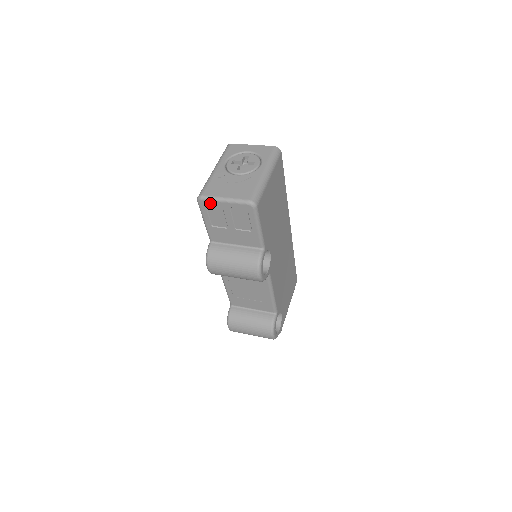
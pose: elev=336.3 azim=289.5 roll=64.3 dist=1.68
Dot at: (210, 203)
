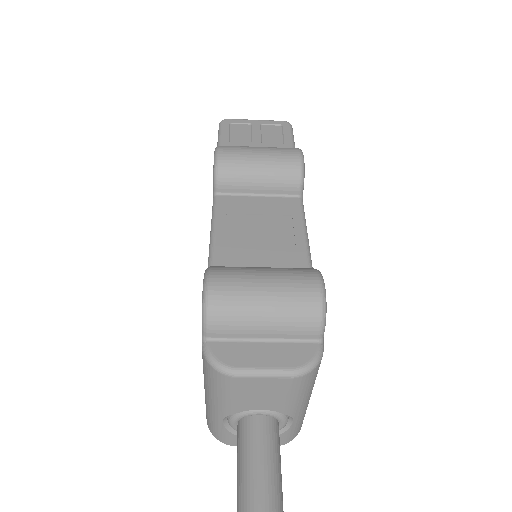
Dot at: (237, 121)
